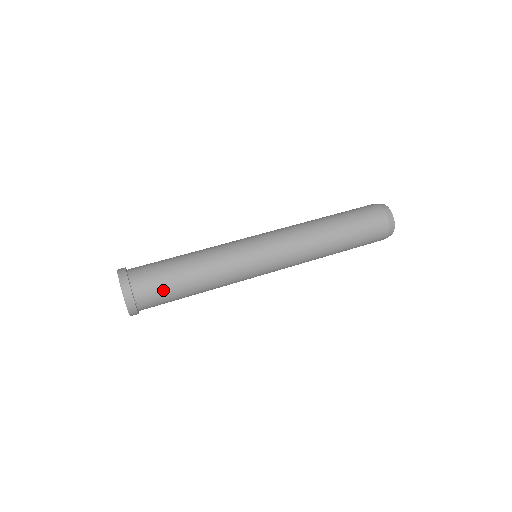
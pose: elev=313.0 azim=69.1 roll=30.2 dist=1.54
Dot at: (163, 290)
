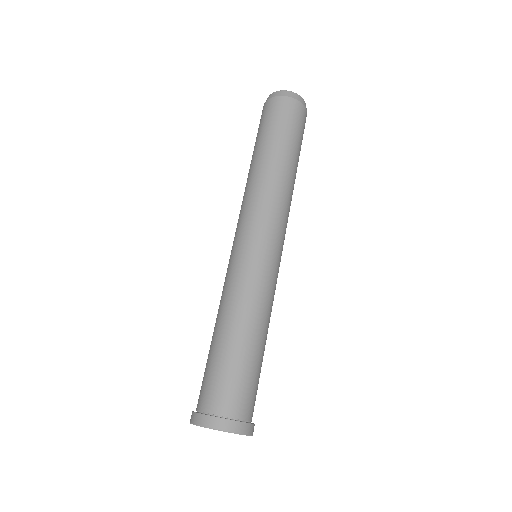
Dot at: (248, 381)
